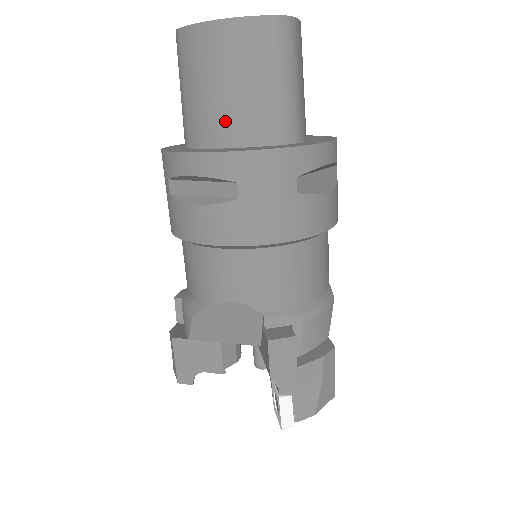
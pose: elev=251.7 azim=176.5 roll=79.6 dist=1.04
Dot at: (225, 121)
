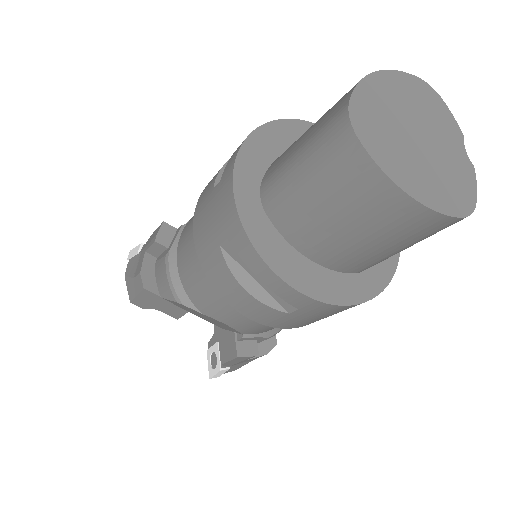
Dot at: (326, 247)
